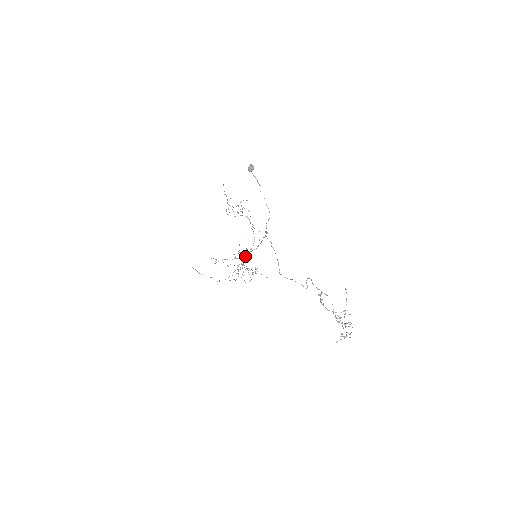
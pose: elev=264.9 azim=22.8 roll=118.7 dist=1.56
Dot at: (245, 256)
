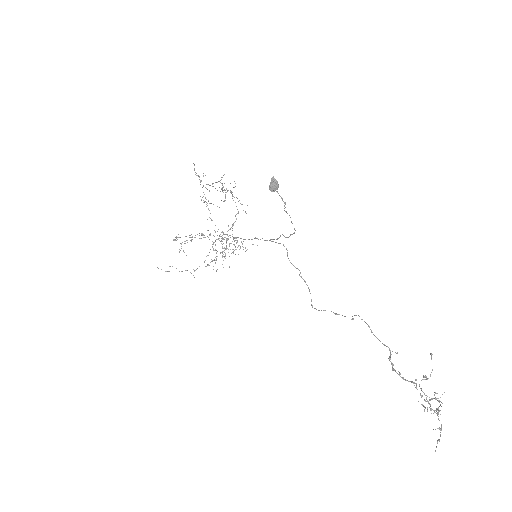
Dot at: (228, 239)
